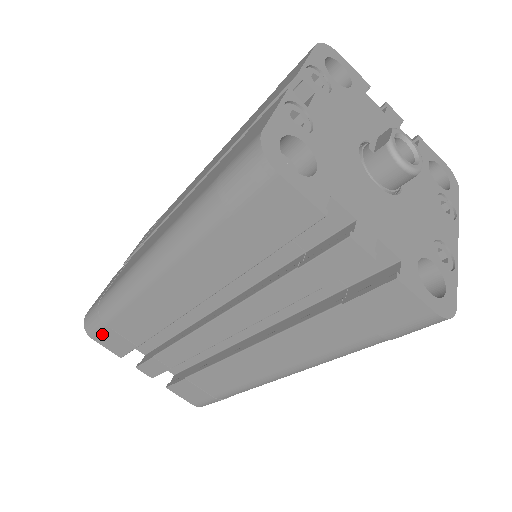
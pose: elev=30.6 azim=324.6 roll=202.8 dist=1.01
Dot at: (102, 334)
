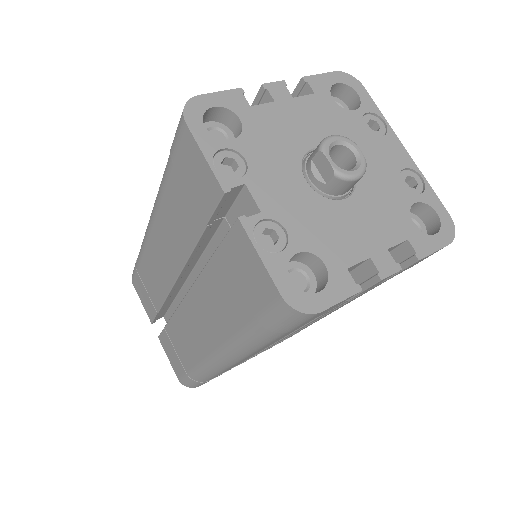
Dot at: occluded
